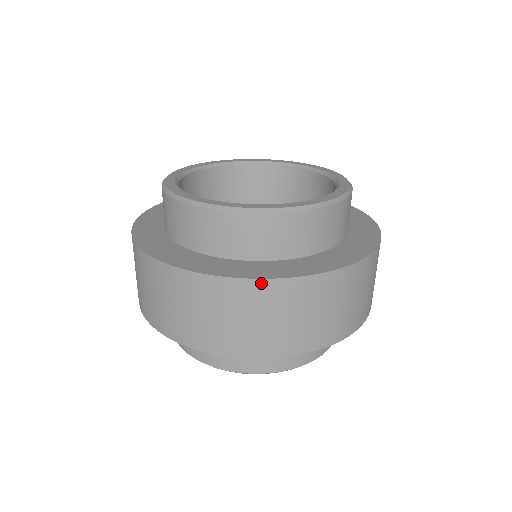
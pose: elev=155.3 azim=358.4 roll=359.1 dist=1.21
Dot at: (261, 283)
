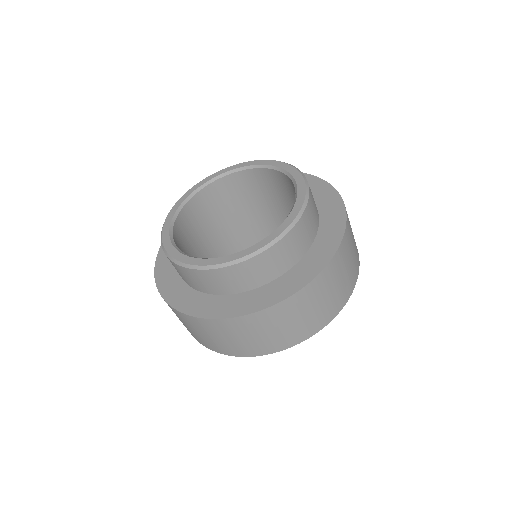
Dot at: (186, 316)
